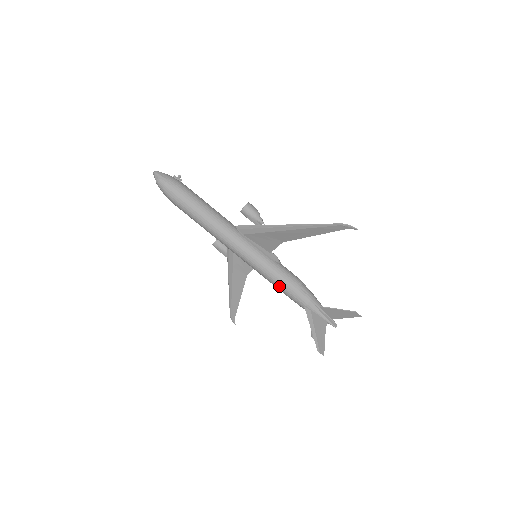
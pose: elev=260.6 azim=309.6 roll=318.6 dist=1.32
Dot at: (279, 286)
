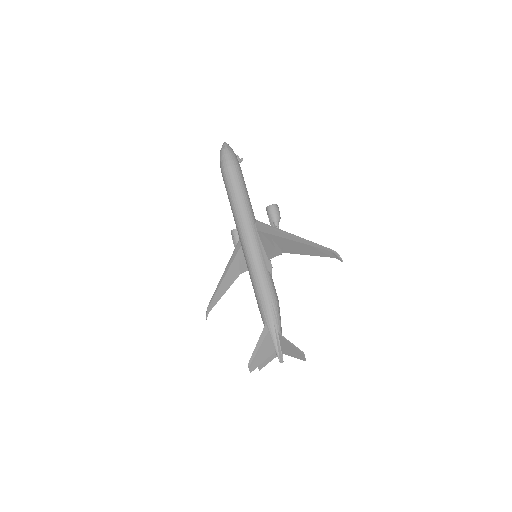
Dot at: (257, 291)
